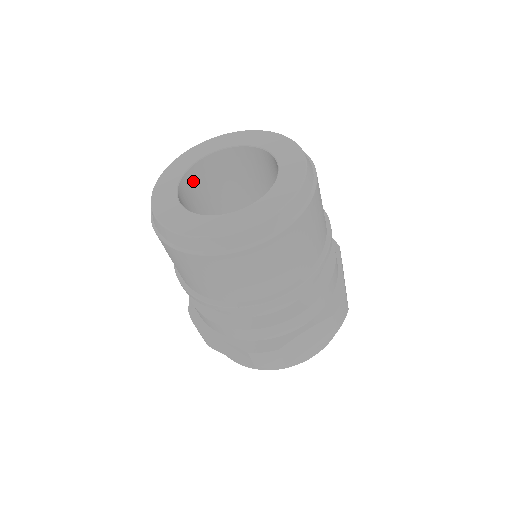
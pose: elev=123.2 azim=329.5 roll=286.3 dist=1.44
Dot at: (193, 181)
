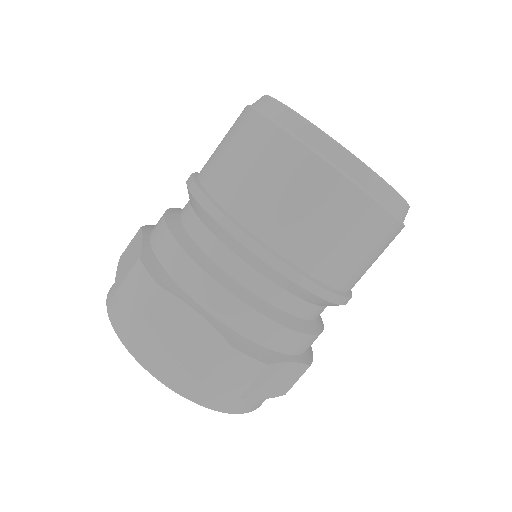
Dot at: occluded
